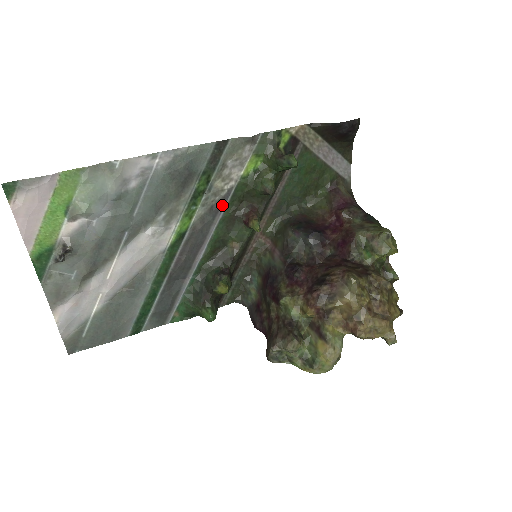
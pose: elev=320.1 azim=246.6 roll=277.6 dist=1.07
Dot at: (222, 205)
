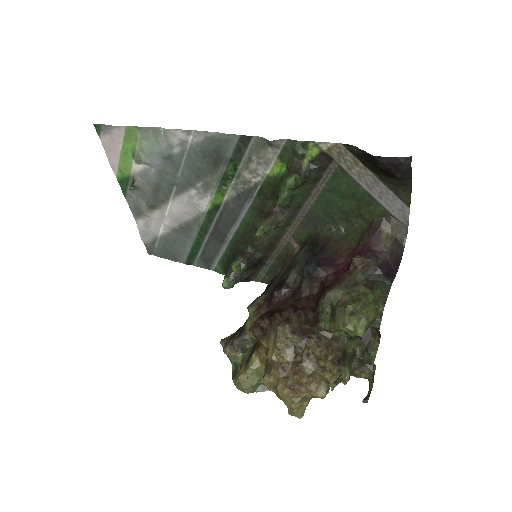
Dot at: (251, 195)
